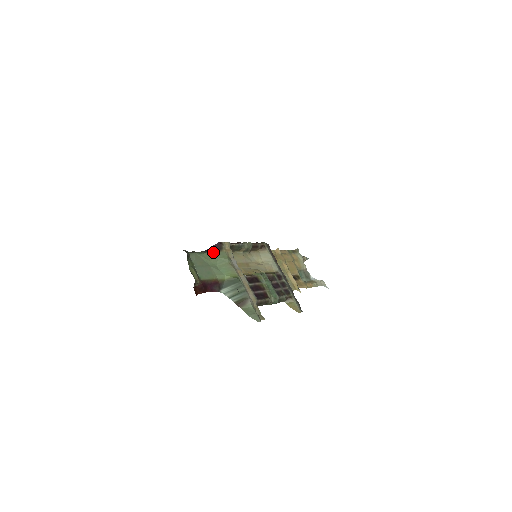
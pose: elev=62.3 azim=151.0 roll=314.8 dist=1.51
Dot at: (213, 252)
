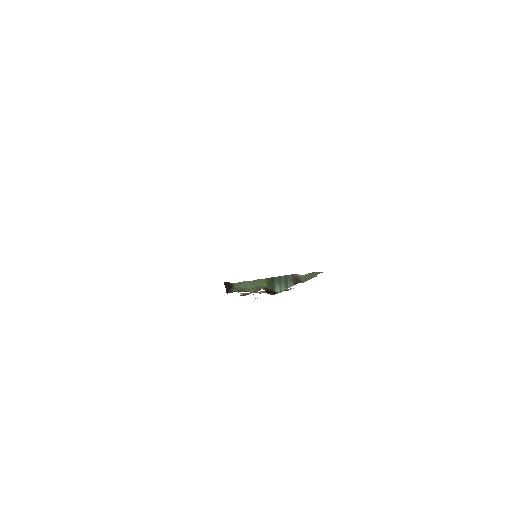
Dot at: (231, 289)
